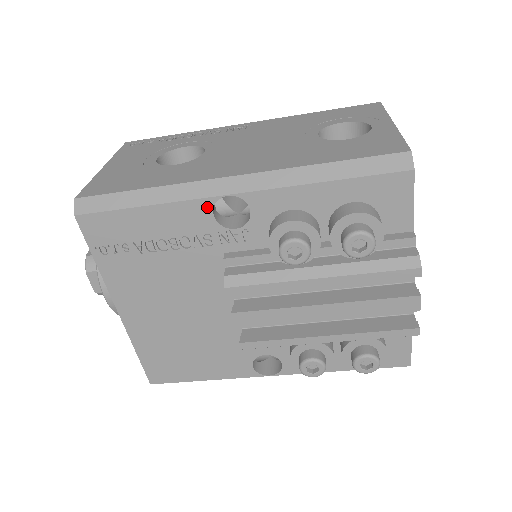
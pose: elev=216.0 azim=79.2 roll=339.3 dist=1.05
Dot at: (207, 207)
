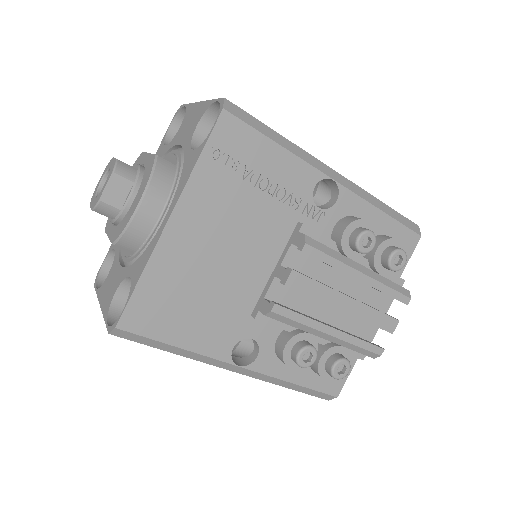
Dot at: (316, 178)
